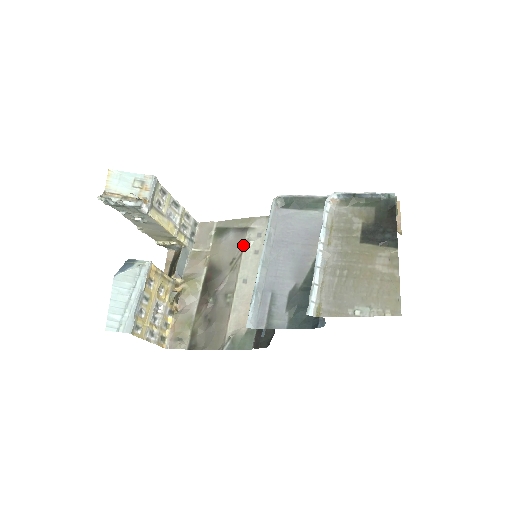
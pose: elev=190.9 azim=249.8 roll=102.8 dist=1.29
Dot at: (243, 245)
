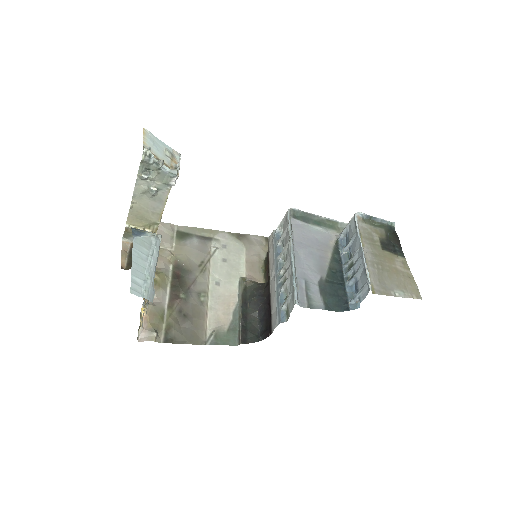
Dot at: (210, 252)
